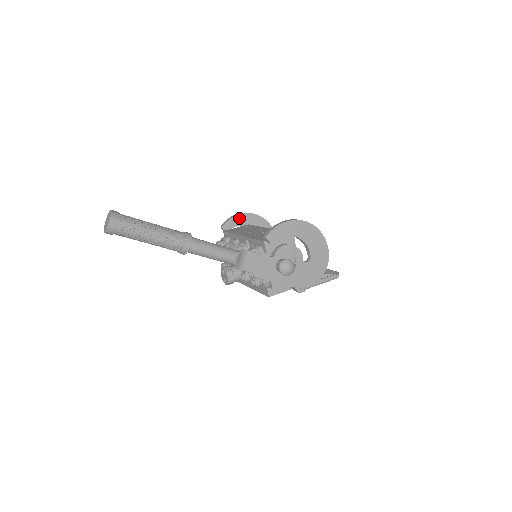
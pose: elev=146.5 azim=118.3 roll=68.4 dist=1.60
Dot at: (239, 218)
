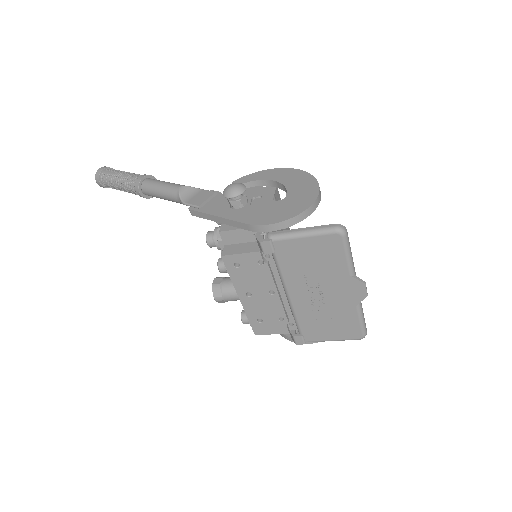
Dot at: occluded
